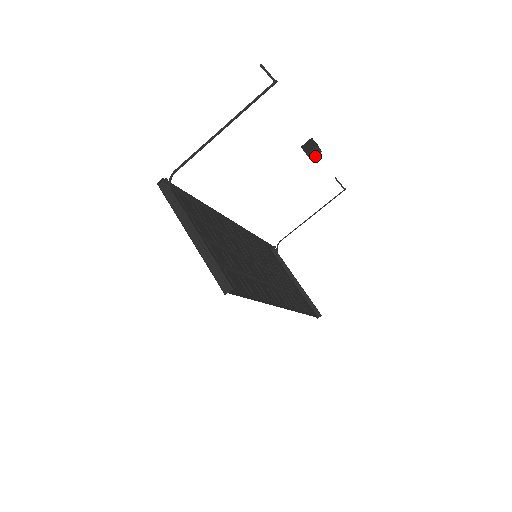
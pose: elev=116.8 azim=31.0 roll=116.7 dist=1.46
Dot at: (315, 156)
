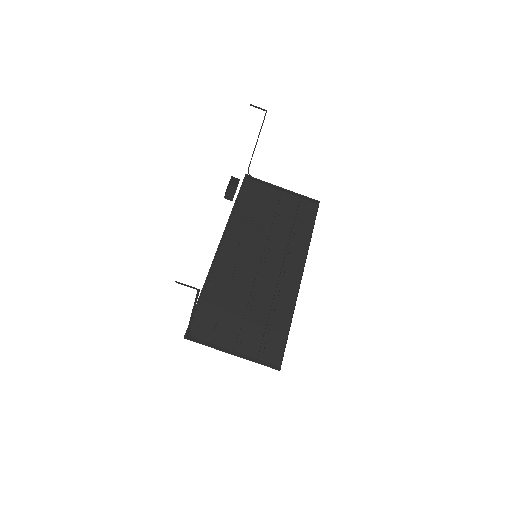
Dot at: (237, 184)
